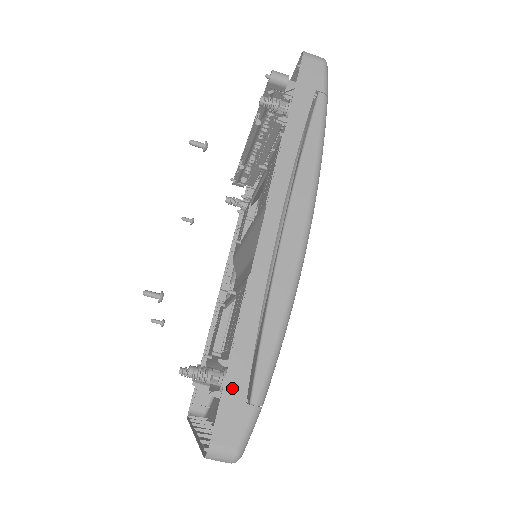
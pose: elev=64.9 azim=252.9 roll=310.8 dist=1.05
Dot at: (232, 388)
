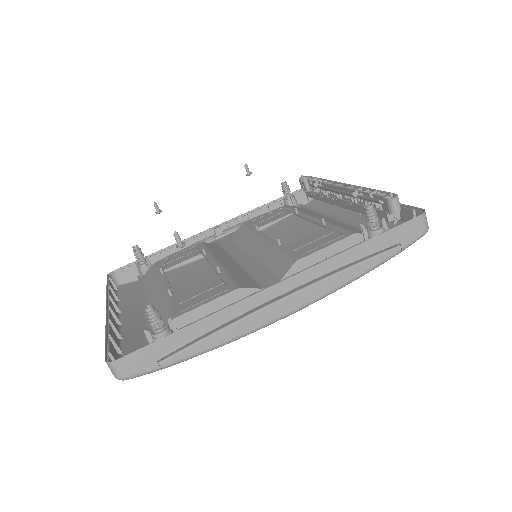
Dot at: (160, 346)
